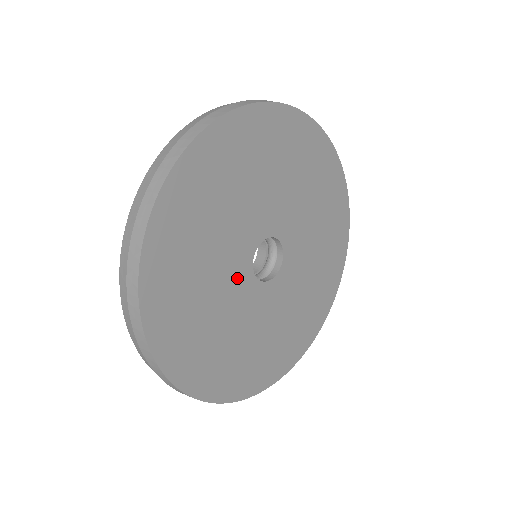
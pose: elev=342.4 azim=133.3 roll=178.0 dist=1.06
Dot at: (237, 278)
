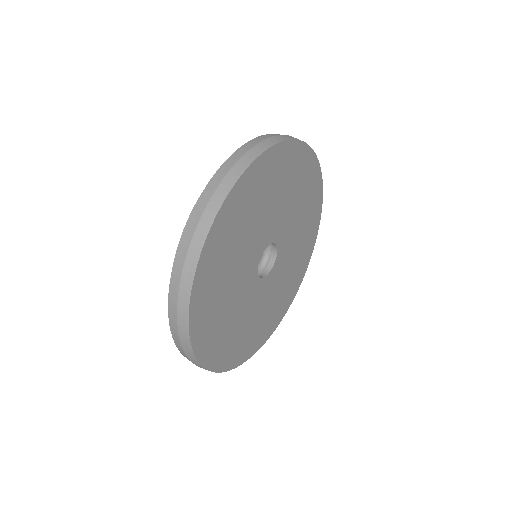
Dot at: (247, 284)
